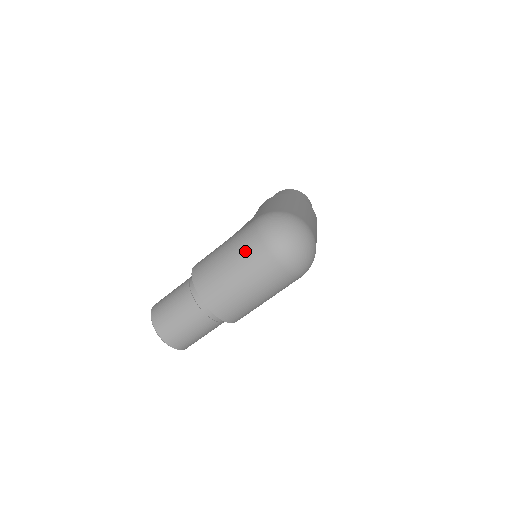
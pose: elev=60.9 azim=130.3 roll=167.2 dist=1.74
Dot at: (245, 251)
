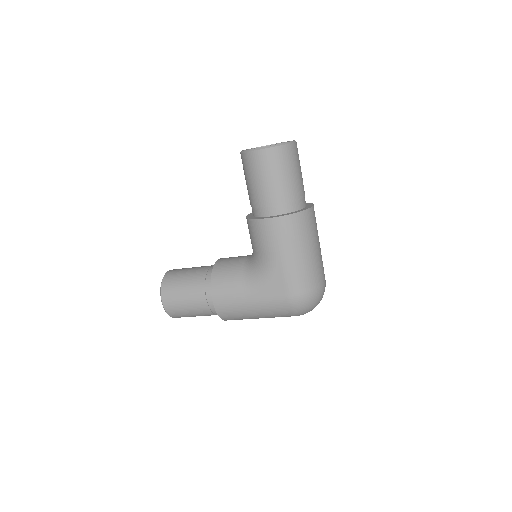
Dot at: occluded
